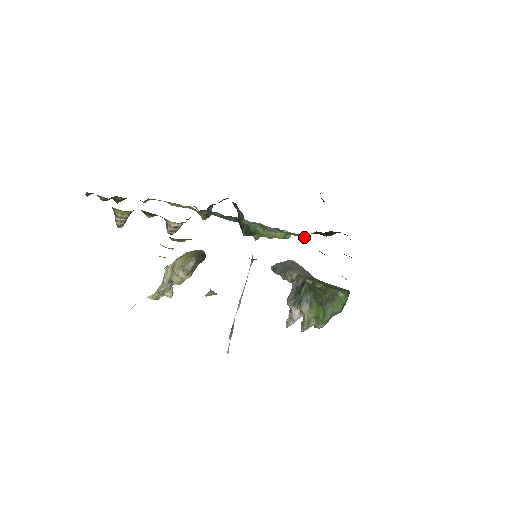
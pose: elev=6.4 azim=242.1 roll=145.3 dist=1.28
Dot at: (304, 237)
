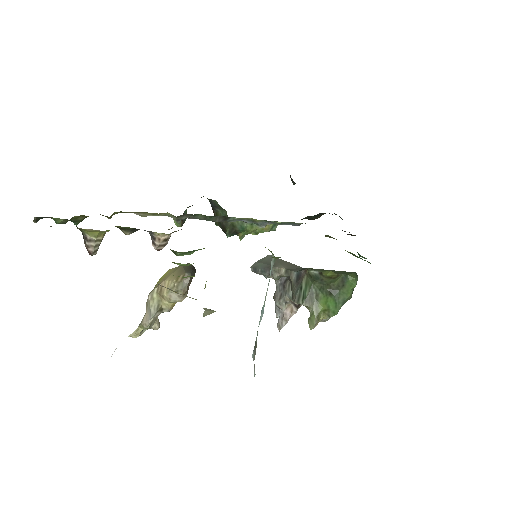
Dot at: (297, 224)
